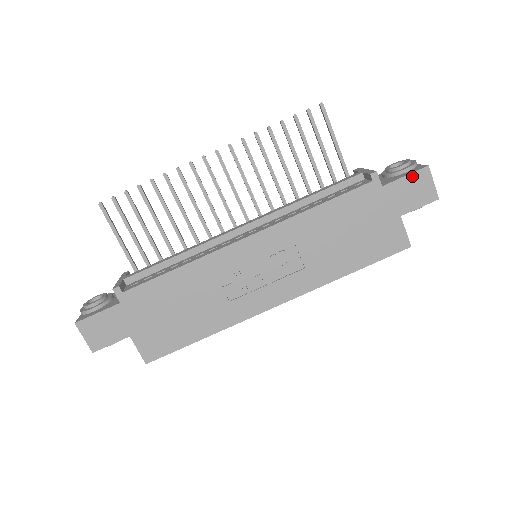
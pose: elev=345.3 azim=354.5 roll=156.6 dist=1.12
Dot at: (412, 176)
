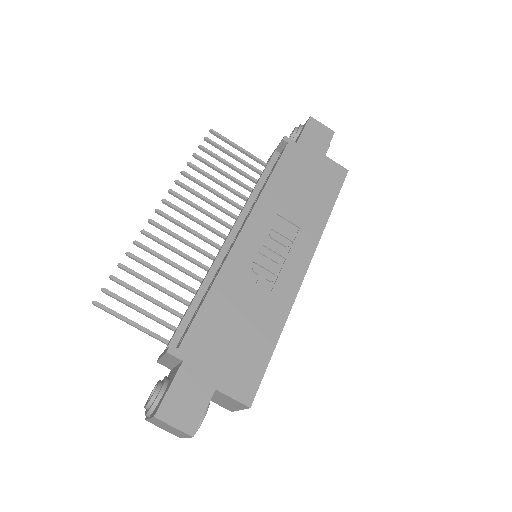
Dot at: (307, 127)
